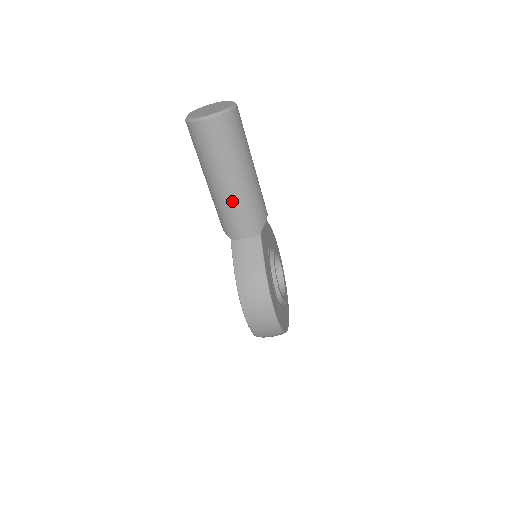
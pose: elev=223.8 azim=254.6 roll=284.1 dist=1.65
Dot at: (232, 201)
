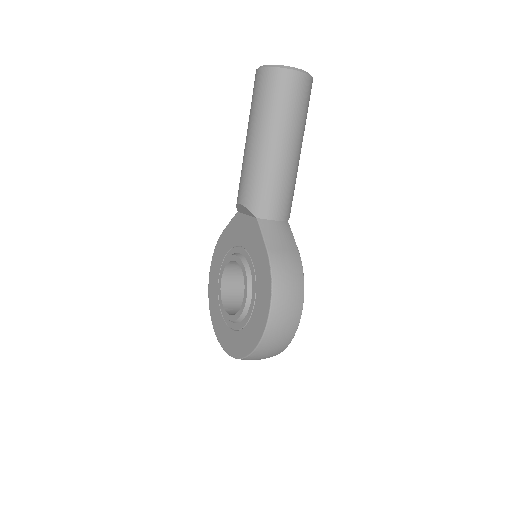
Dot at: (283, 170)
